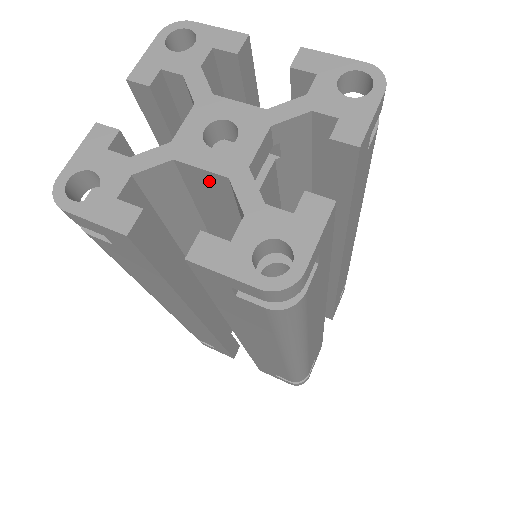
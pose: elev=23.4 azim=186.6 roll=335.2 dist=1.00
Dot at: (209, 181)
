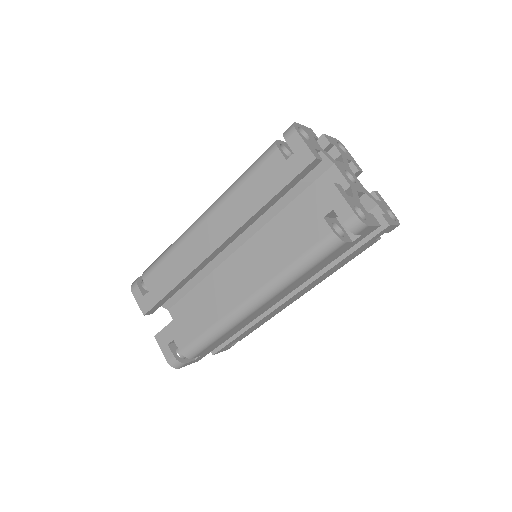
Dot at: (337, 182)
